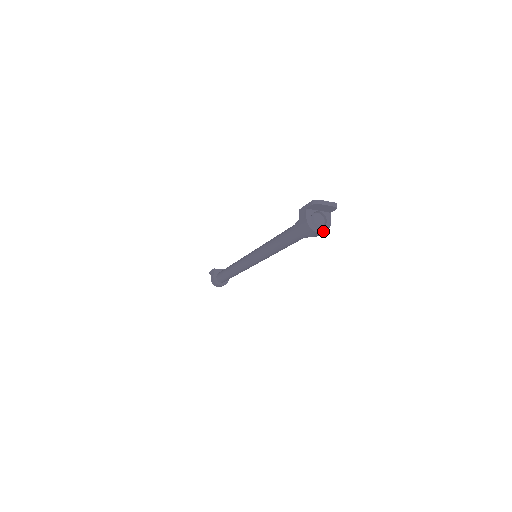
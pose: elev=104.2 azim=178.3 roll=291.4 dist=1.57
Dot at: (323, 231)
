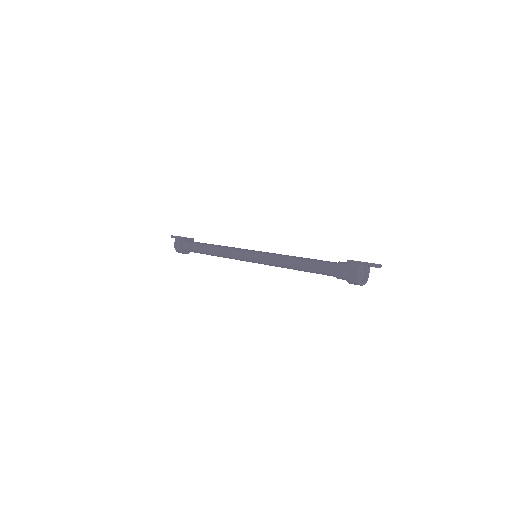
Dot at: (364, 284)
